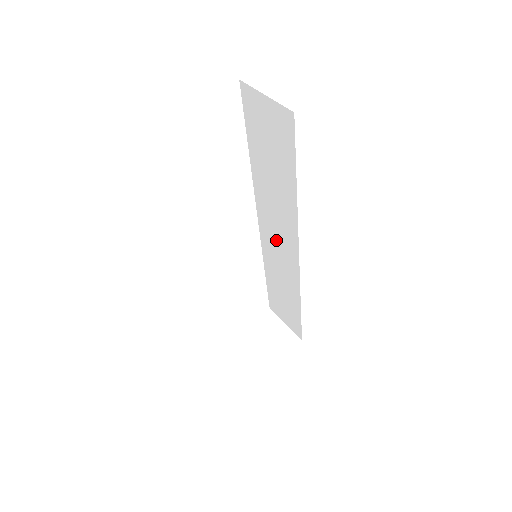
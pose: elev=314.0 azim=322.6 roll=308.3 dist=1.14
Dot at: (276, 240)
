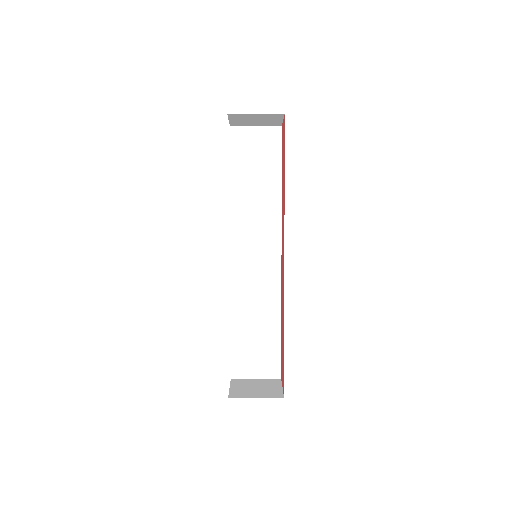
Dot at: (253, 255)
